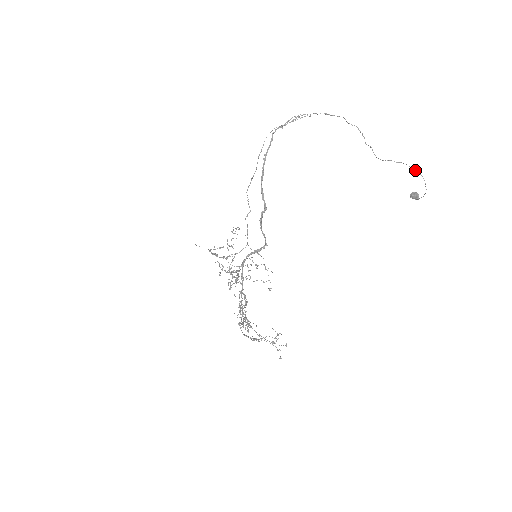
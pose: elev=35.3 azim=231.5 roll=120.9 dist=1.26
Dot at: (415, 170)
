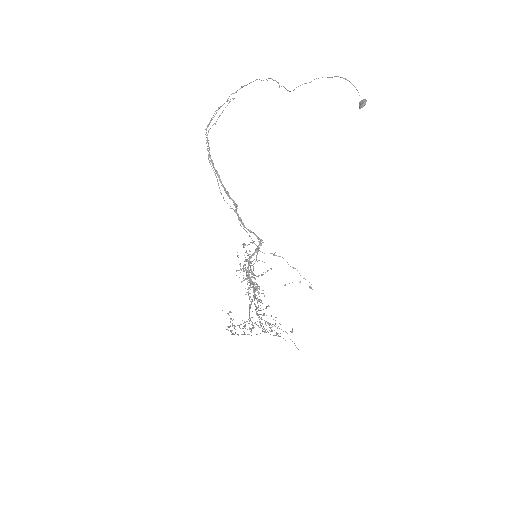
Dot at: occluded
